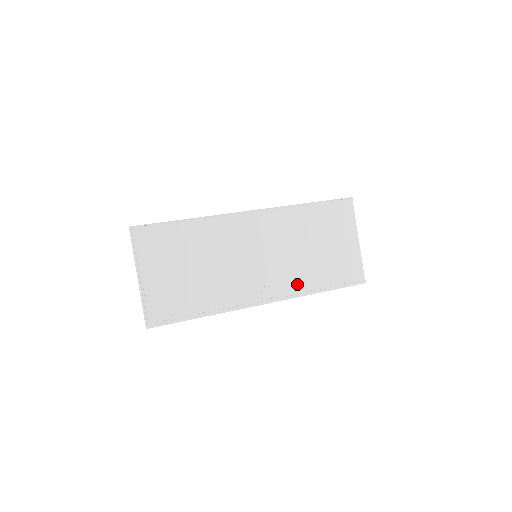
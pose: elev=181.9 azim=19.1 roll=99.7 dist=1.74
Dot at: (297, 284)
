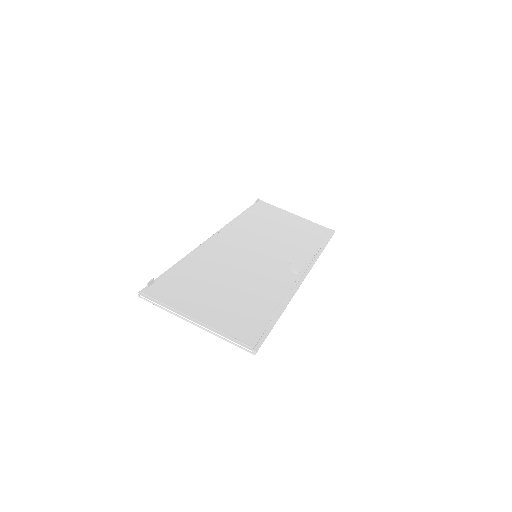
Dot at: (304, 255)
